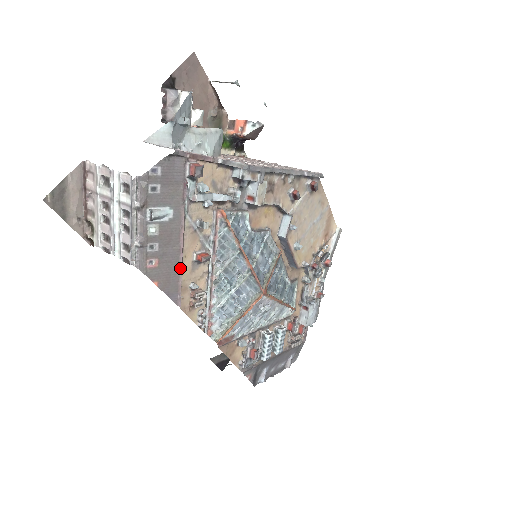
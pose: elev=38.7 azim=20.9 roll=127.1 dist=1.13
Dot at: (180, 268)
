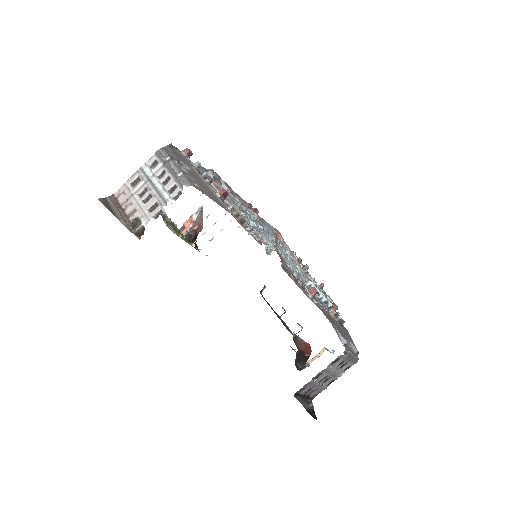
Dot at: (214, 193)
